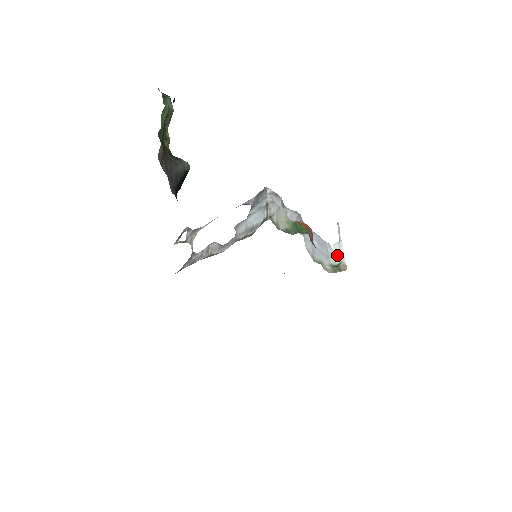
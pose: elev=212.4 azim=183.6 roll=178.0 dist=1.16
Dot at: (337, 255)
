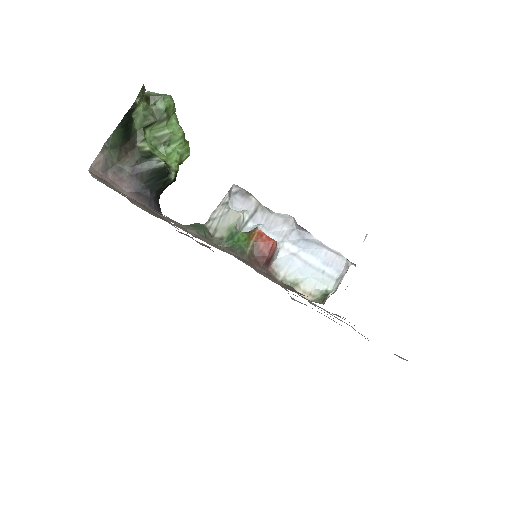
Dot at: occluded
